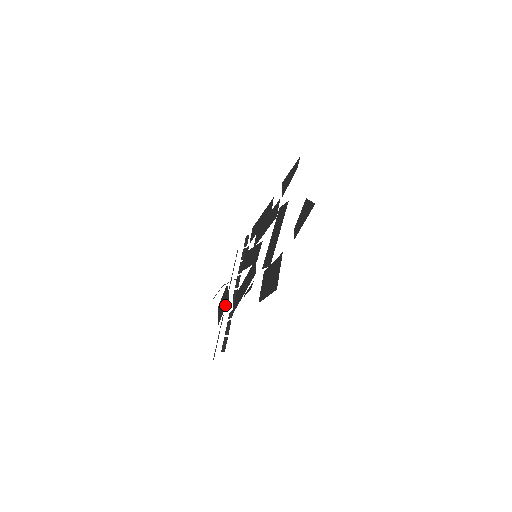
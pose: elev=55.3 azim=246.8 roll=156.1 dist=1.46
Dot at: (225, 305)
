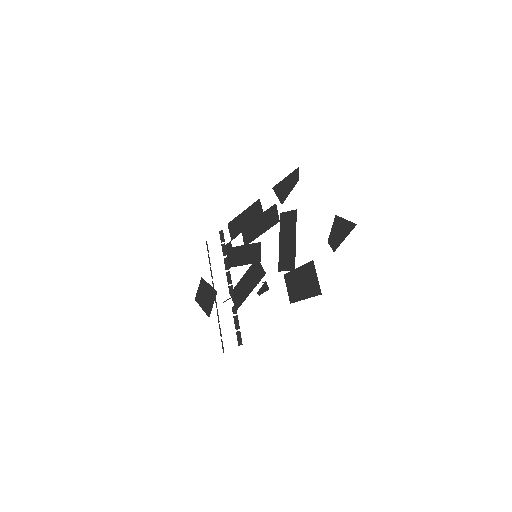
Dot at: (215, 300)
